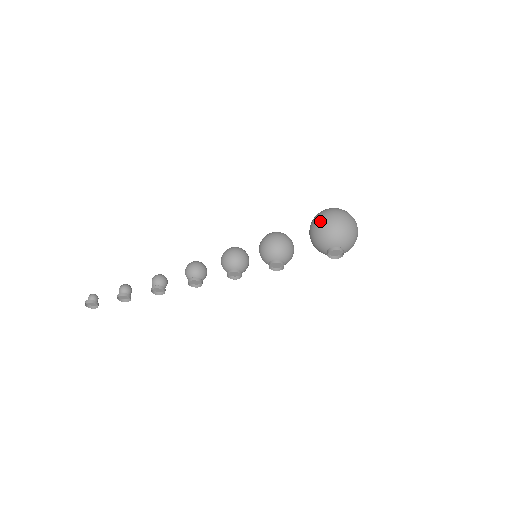
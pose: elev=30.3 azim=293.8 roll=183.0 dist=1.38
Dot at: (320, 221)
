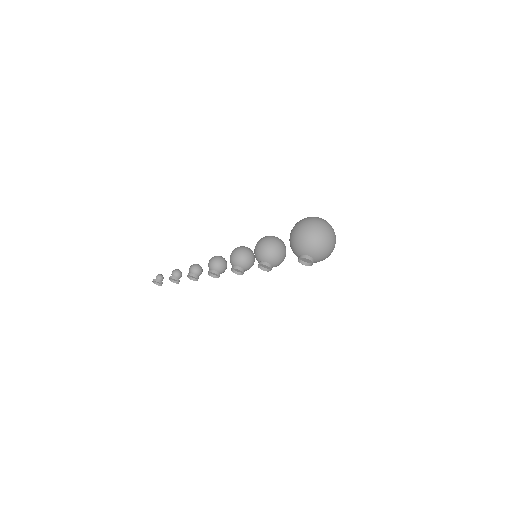
Dot at: (293, 229)
